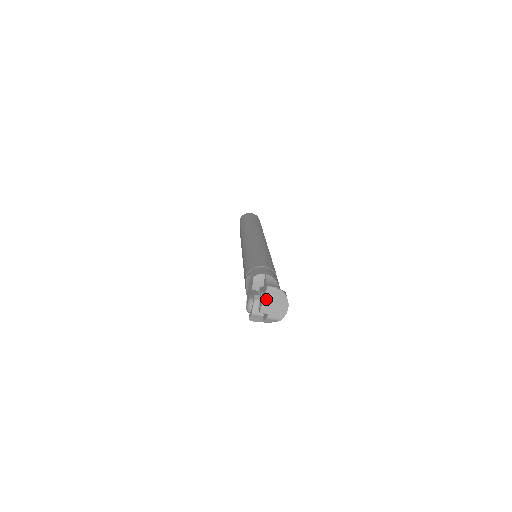
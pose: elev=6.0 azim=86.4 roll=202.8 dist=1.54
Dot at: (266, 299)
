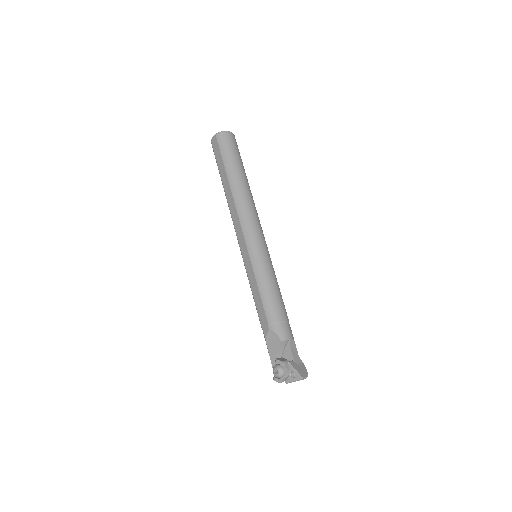
Dot at: occluded
